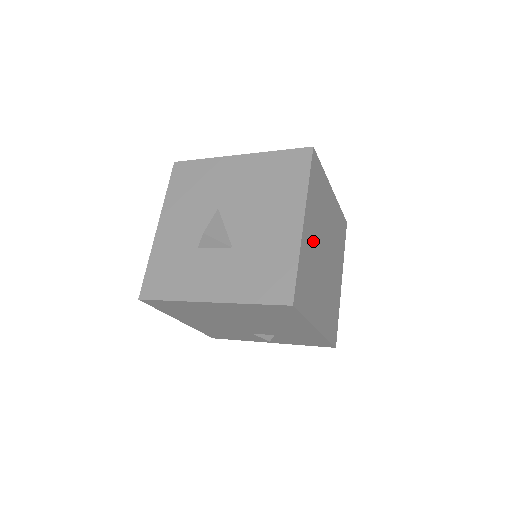
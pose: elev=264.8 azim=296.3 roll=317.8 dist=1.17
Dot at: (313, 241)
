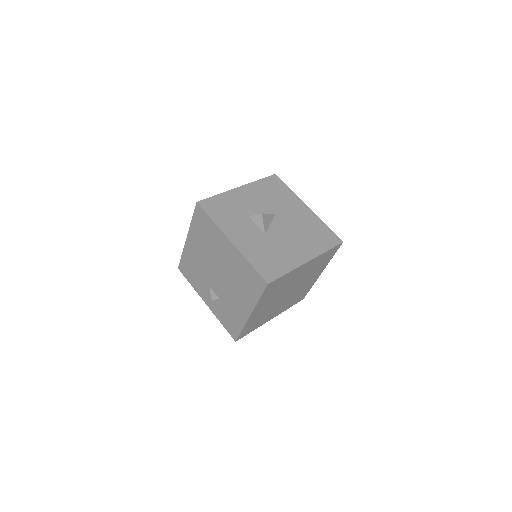
Dot at: (297, 277)
